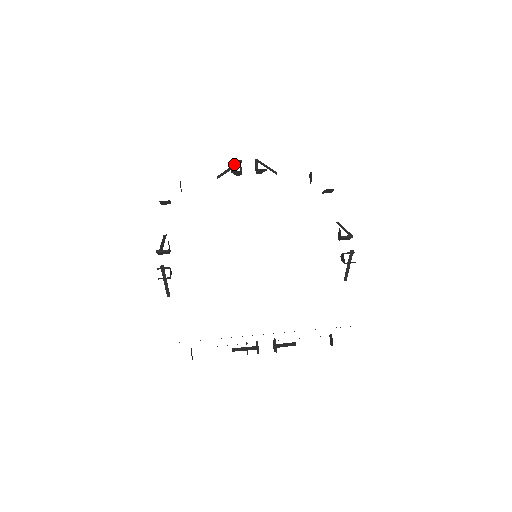
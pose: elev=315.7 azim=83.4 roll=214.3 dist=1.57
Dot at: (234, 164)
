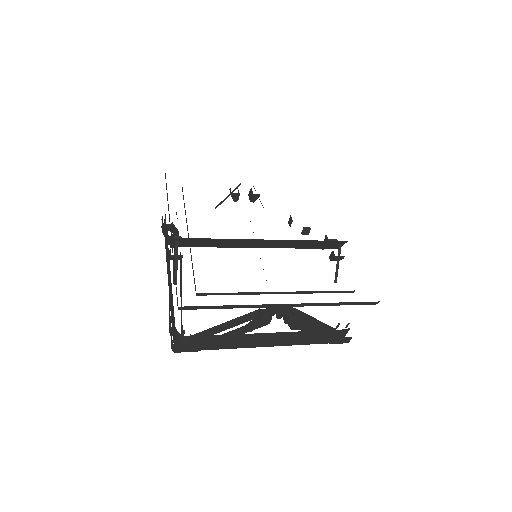
Dot at: (233, 190)
